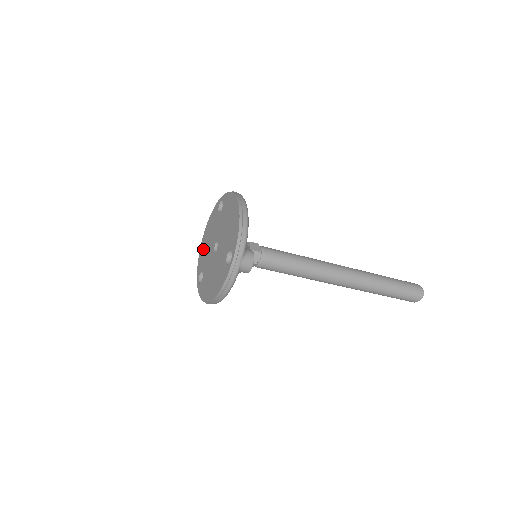
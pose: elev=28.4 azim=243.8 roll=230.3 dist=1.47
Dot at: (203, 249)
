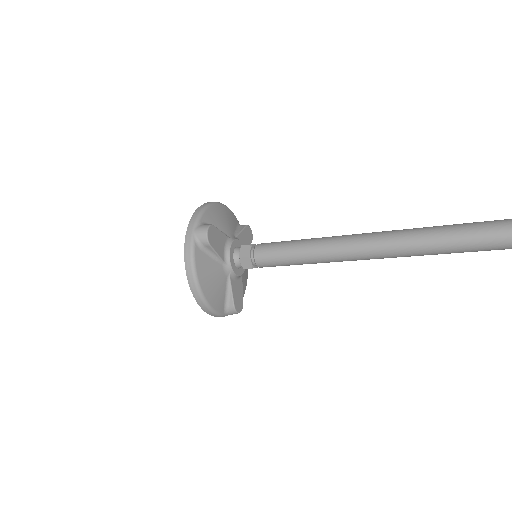
Dot at: occluded
